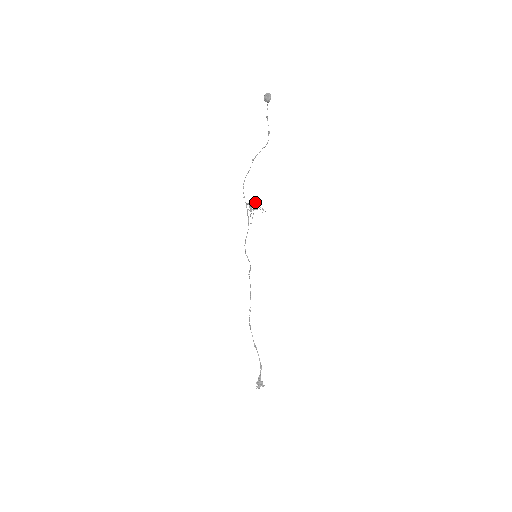
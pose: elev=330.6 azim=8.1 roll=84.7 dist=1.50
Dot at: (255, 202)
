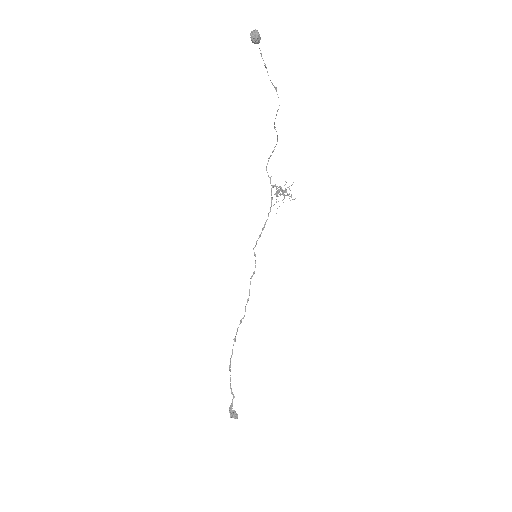
Dot at: (284, 185)
